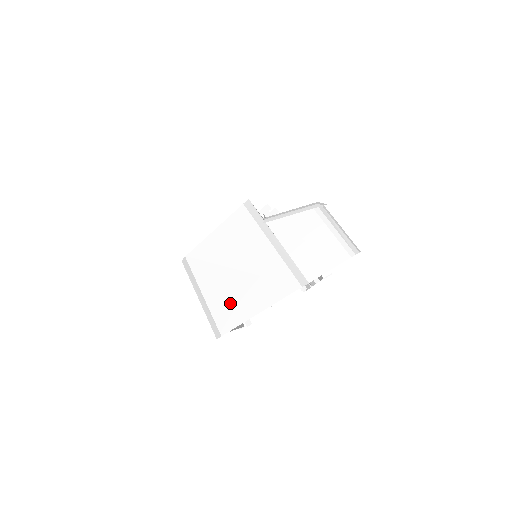
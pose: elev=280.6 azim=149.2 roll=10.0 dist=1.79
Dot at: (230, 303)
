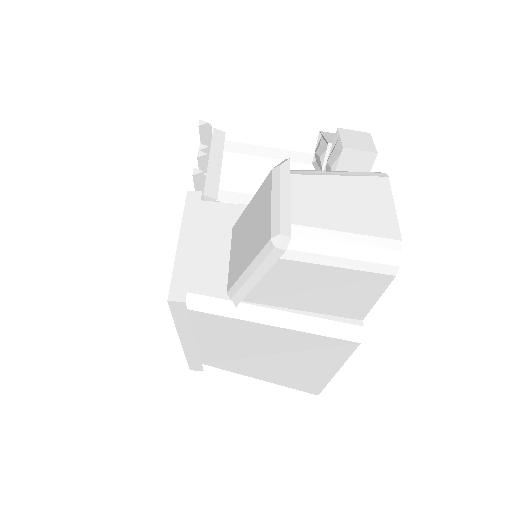
Dot at: (295, 377)
